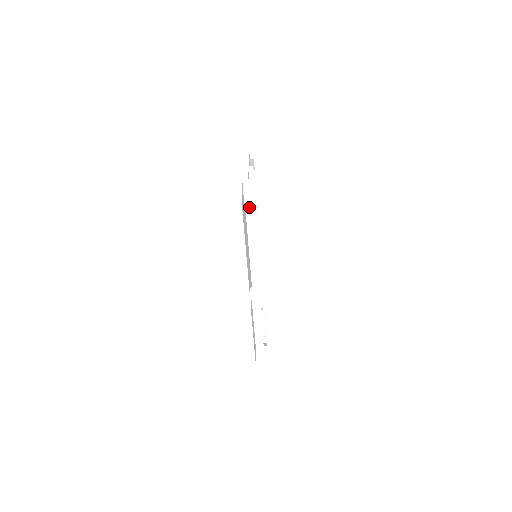
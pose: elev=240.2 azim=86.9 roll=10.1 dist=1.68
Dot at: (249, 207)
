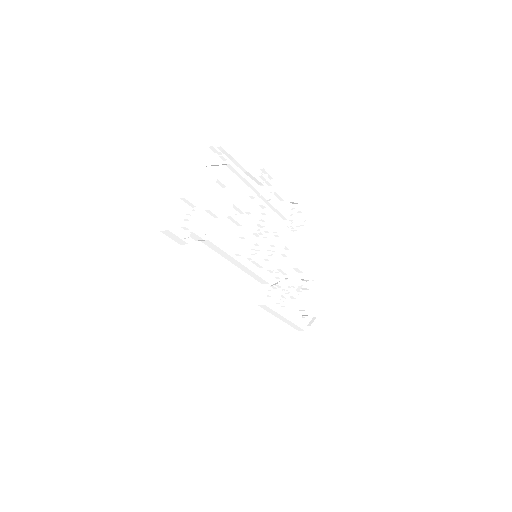
Dot at: (197, 239)
